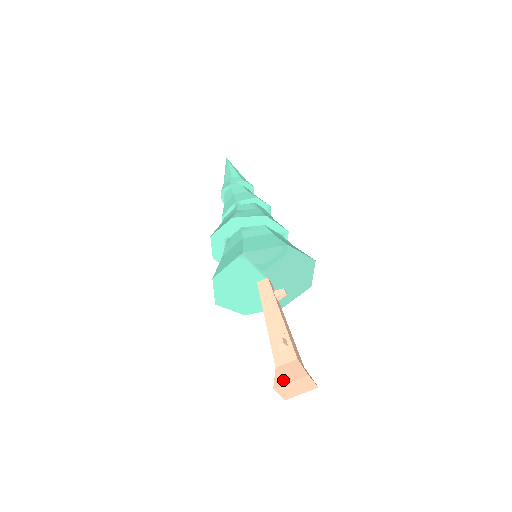
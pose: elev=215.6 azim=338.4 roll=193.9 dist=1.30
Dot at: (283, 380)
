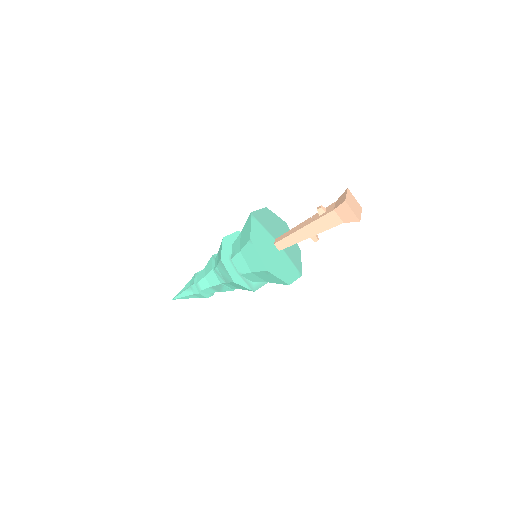
Dot at: (343, 199)
